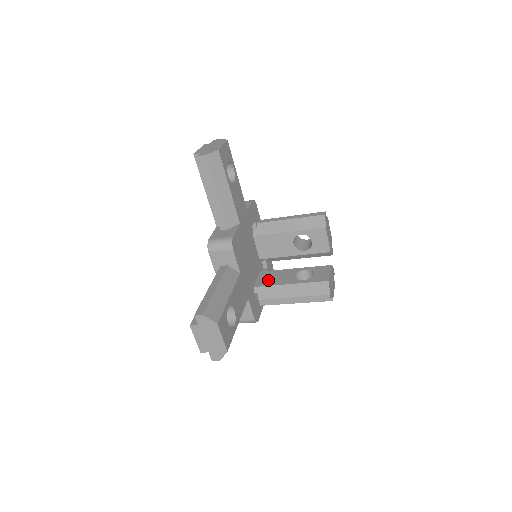
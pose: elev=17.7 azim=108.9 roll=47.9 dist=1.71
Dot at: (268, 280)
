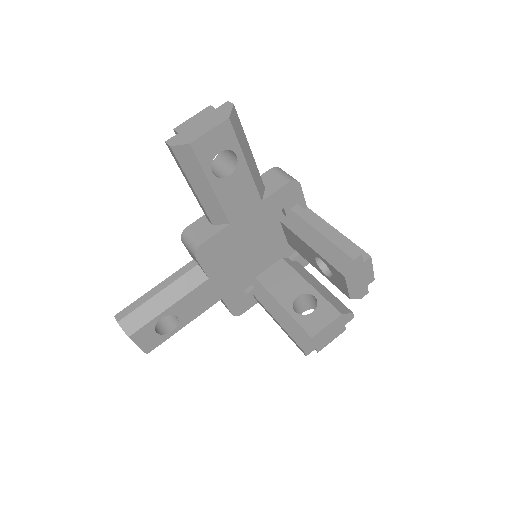
Dot at: (273, 279)
